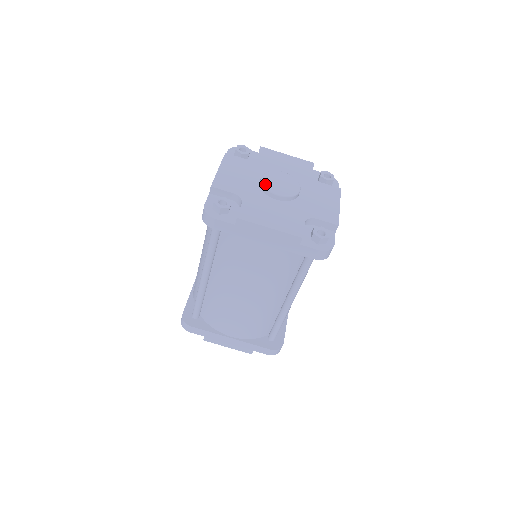
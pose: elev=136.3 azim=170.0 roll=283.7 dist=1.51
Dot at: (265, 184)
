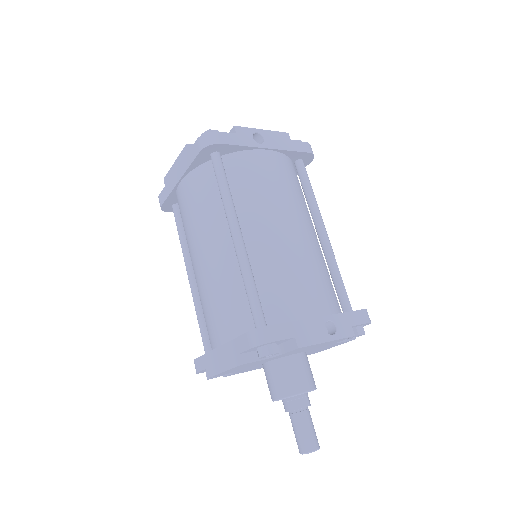
Dot at: occluded
